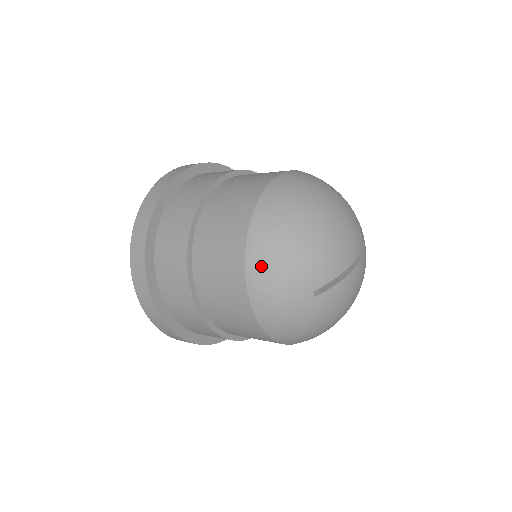
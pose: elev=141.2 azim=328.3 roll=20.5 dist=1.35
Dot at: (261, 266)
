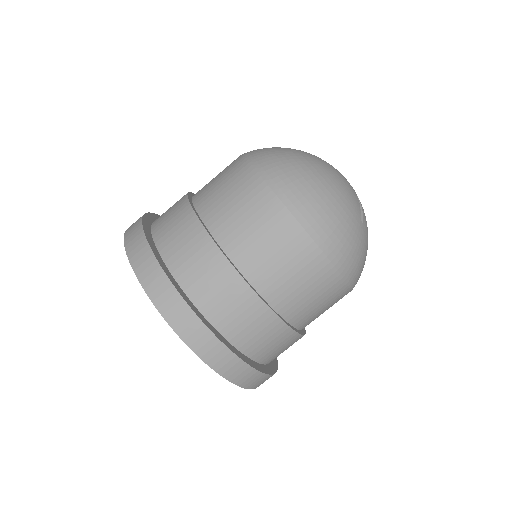
Dot at: (326, 231)
